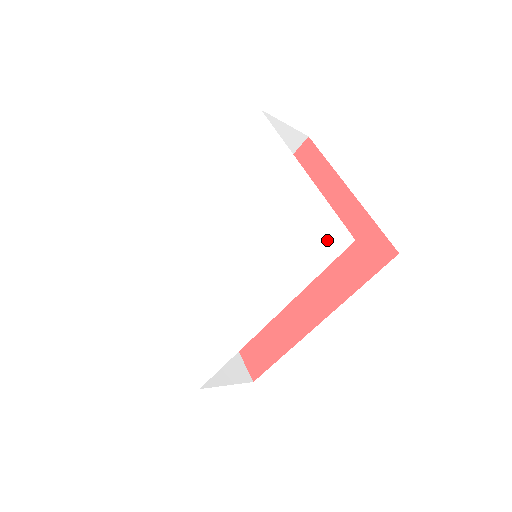
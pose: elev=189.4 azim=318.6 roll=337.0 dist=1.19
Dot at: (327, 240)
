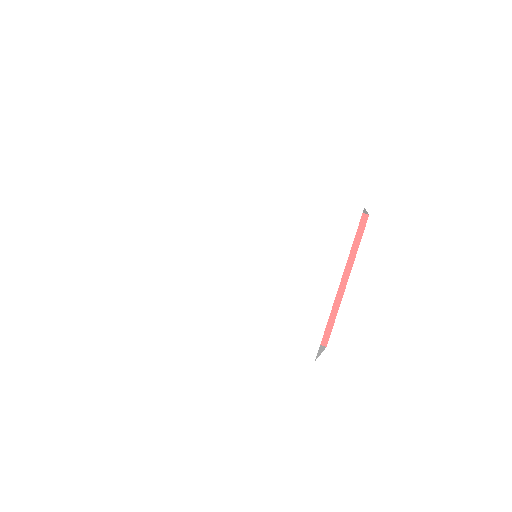
Dot at: (303, 340)
